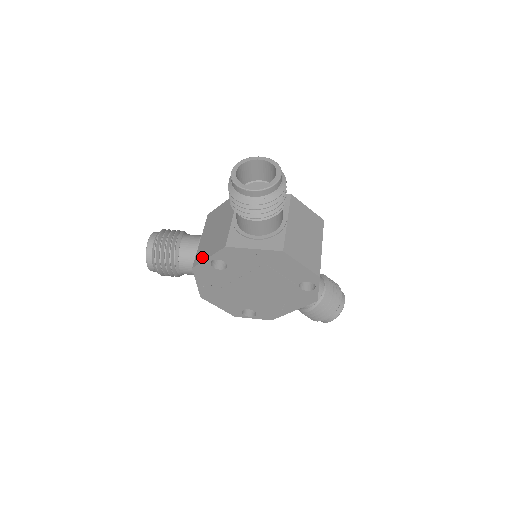
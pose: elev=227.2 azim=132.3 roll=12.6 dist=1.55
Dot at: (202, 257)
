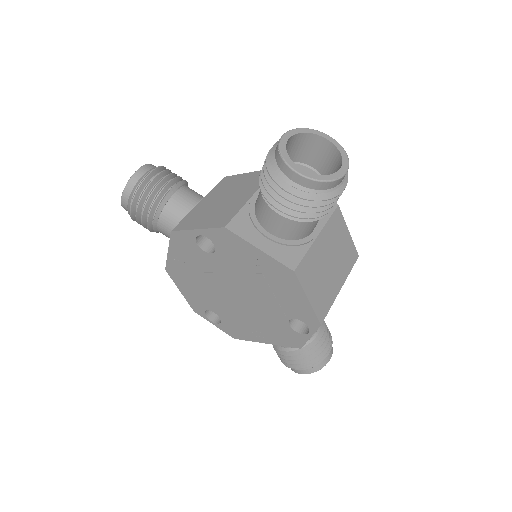
Dot at: (190, 224)
